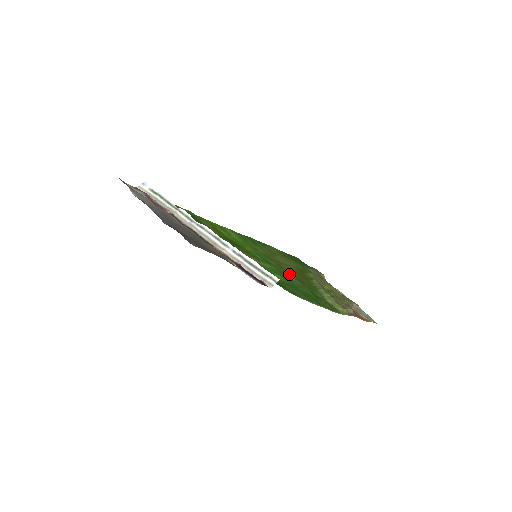
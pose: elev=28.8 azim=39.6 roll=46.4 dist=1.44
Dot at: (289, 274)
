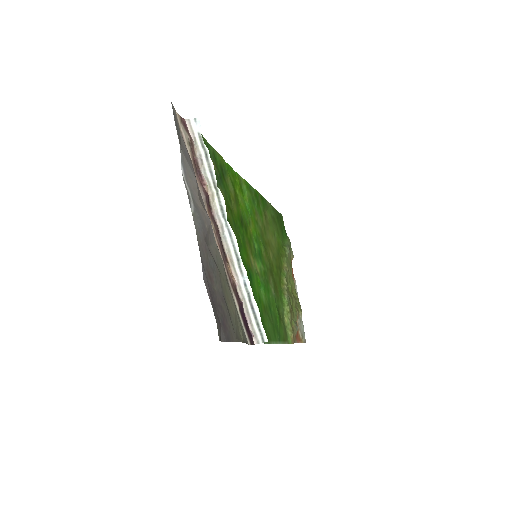
Dot at: (270, 274)
